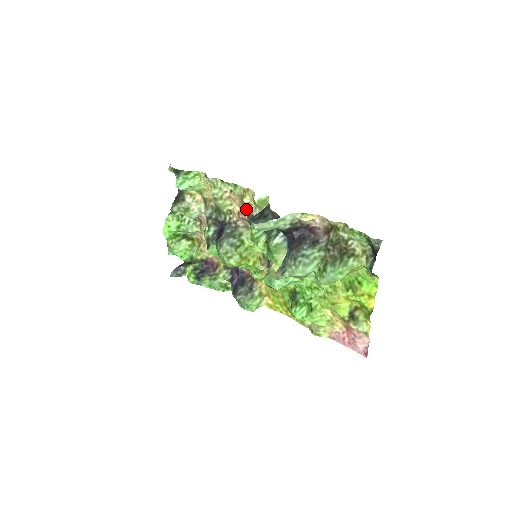
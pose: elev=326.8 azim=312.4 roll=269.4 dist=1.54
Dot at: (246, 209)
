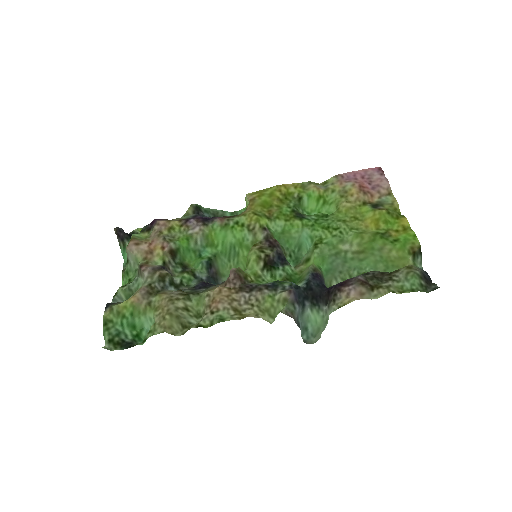
Dot at: (242, 299)
